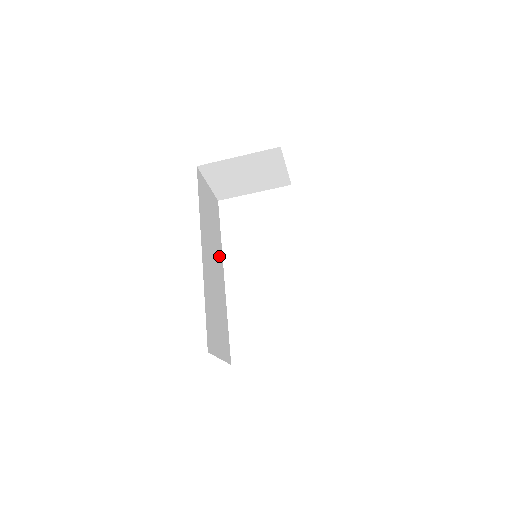
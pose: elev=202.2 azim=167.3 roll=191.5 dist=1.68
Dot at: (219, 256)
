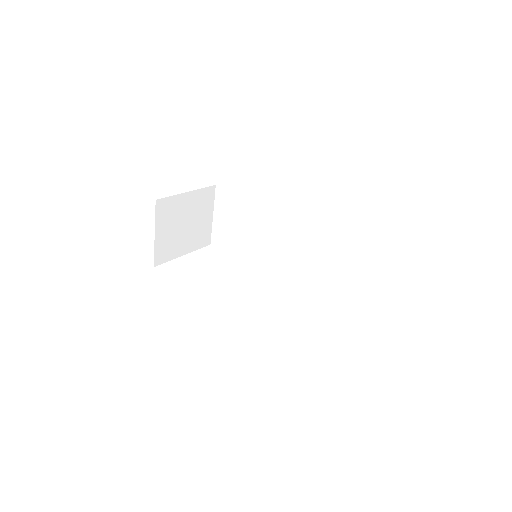
Dot at: occluded
